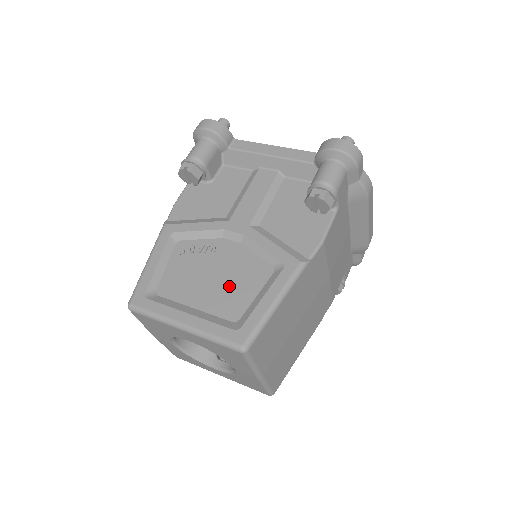
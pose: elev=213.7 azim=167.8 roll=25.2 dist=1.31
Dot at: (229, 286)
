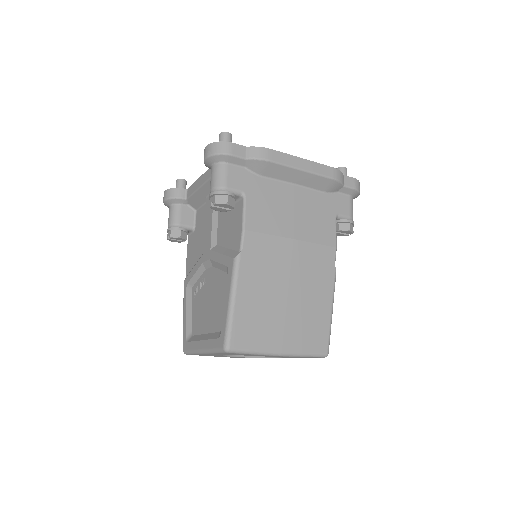
Dot at: (214, 305)
